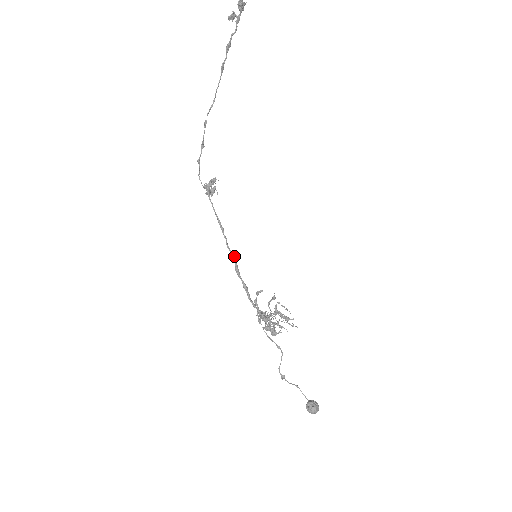
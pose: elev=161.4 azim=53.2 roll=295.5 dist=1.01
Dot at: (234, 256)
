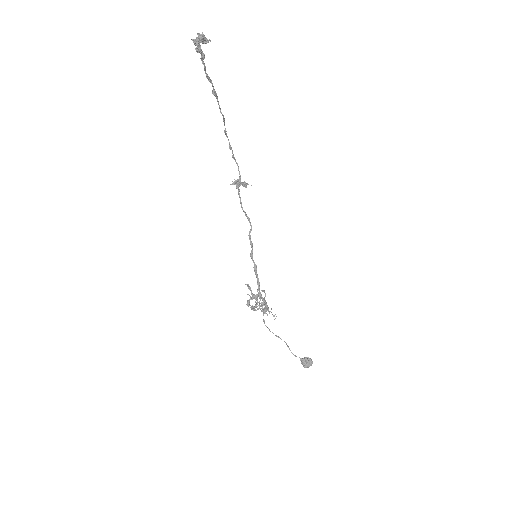
Dot at: (251, 244)
